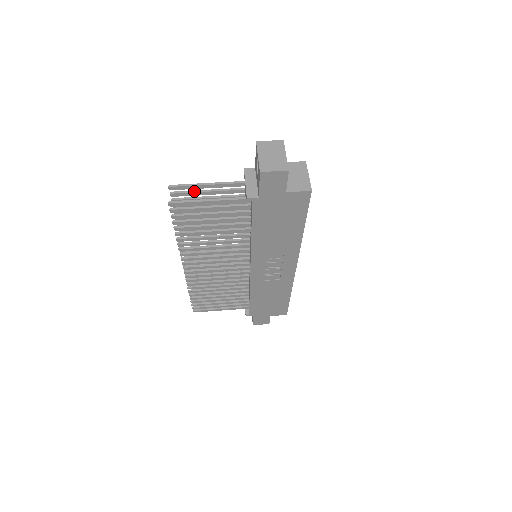
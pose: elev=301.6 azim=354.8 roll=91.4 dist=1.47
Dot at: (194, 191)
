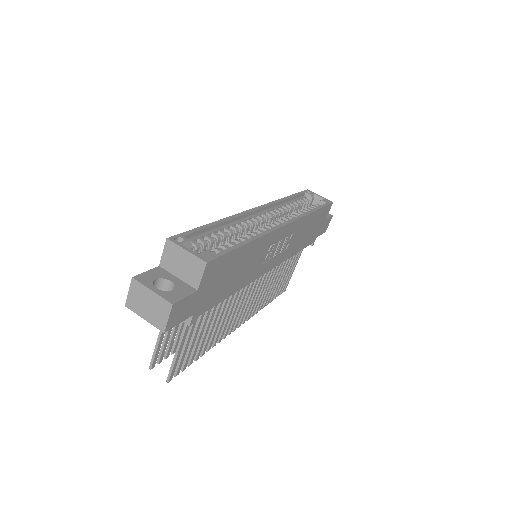
Dot at: (163, 344)
